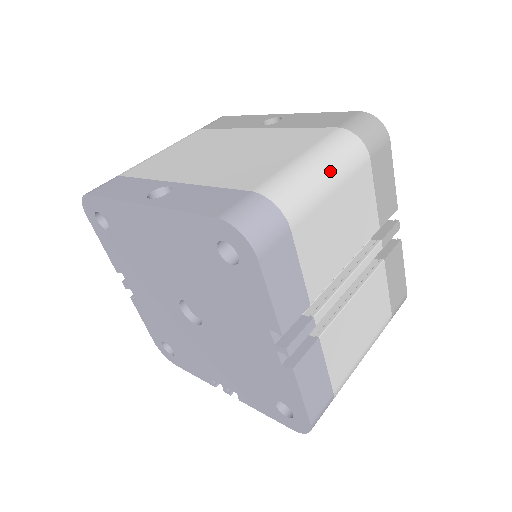
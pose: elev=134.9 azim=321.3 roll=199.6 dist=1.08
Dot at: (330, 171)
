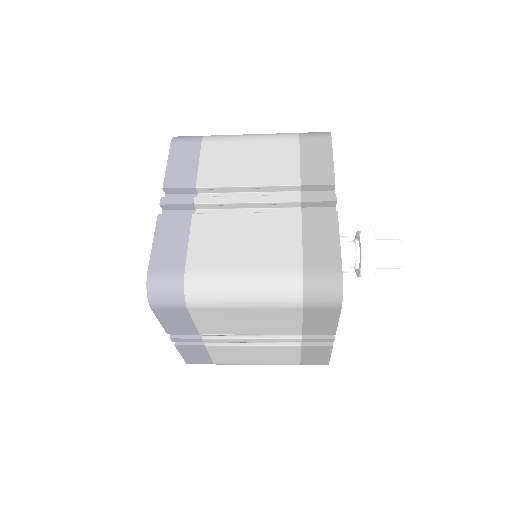
Dot at: (255, 135)
